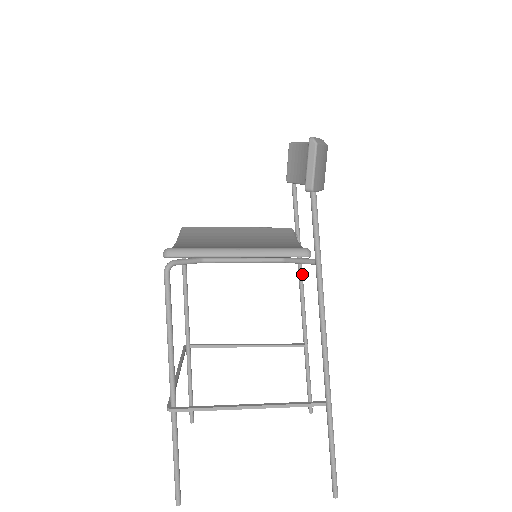
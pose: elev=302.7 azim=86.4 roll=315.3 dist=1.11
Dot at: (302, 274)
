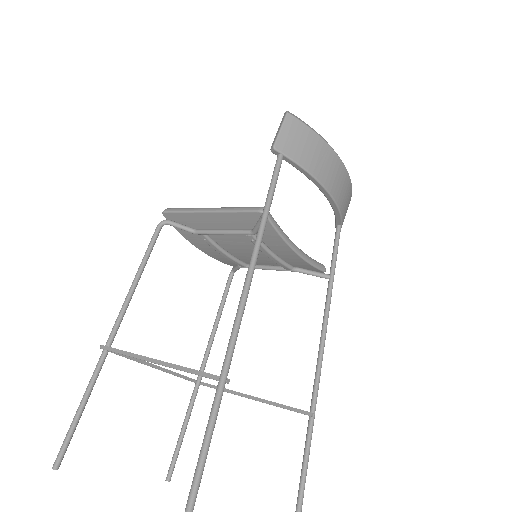
Dot at: (326, 320)
